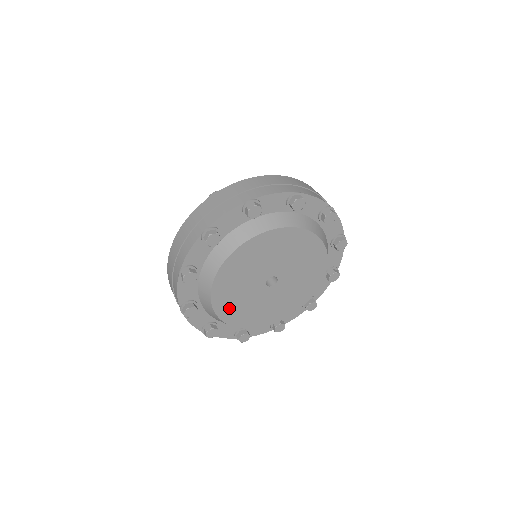
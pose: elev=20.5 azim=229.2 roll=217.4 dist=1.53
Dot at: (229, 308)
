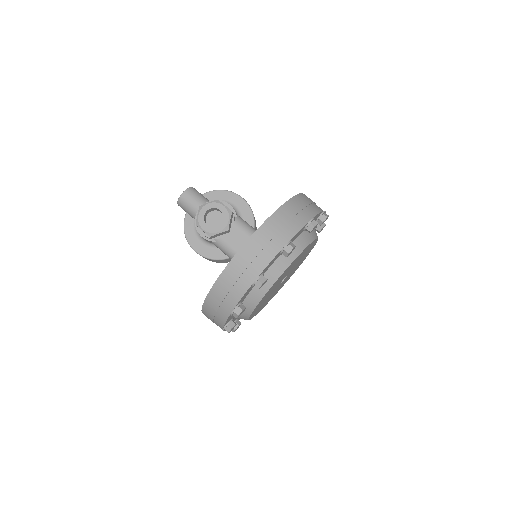
Dot at: (259, 305)
